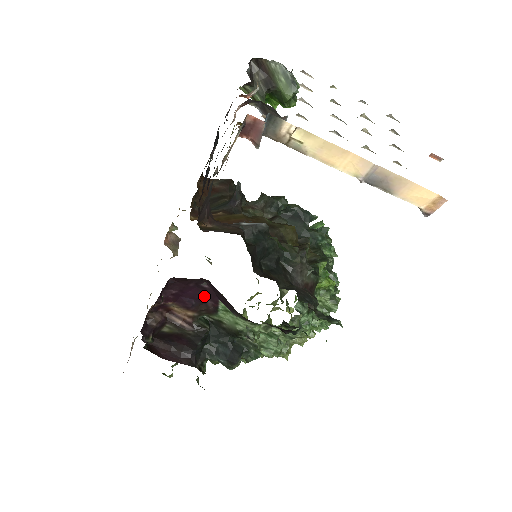
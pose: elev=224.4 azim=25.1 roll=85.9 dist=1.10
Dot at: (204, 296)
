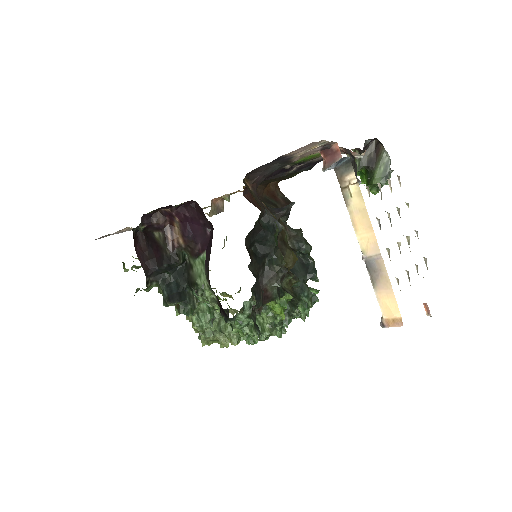
Dot at: (200, 238)
